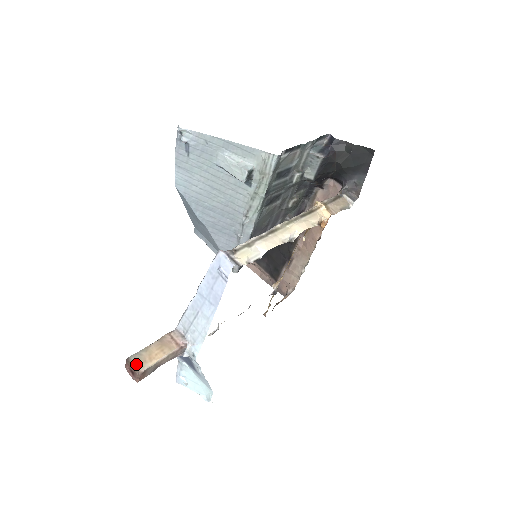
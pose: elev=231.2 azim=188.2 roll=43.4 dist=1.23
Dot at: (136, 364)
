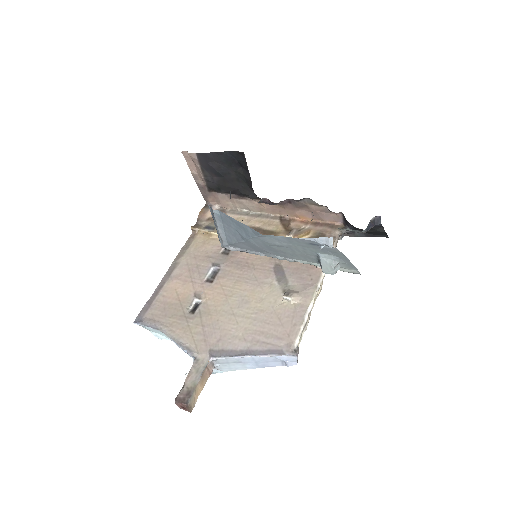
Dot at: (191, 406)
